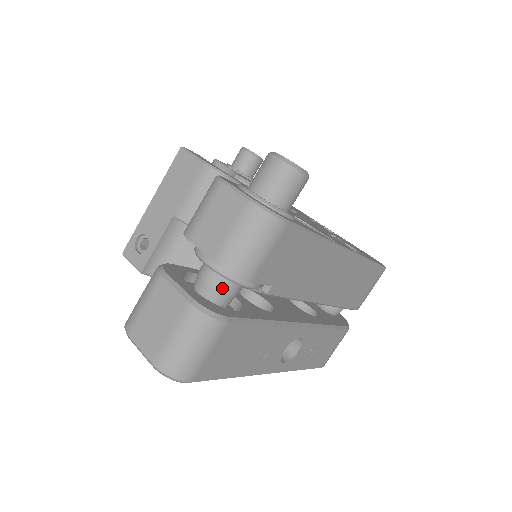
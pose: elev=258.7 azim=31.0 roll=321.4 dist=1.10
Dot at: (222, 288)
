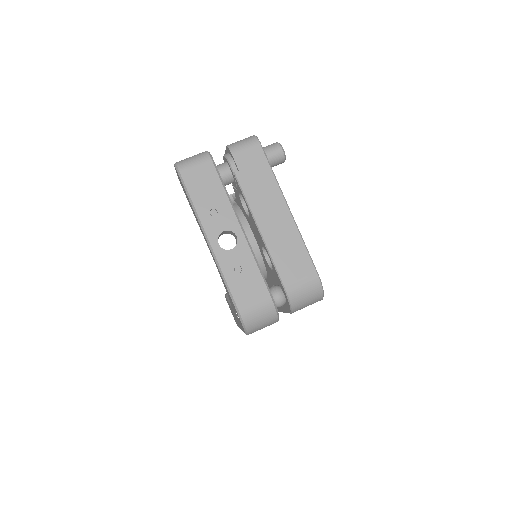
Dot at: (221, 166)
